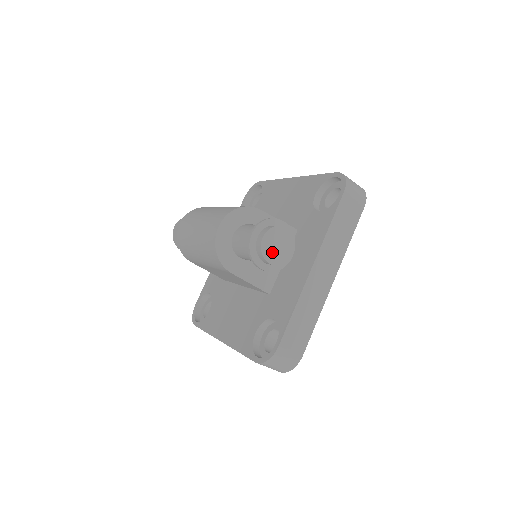
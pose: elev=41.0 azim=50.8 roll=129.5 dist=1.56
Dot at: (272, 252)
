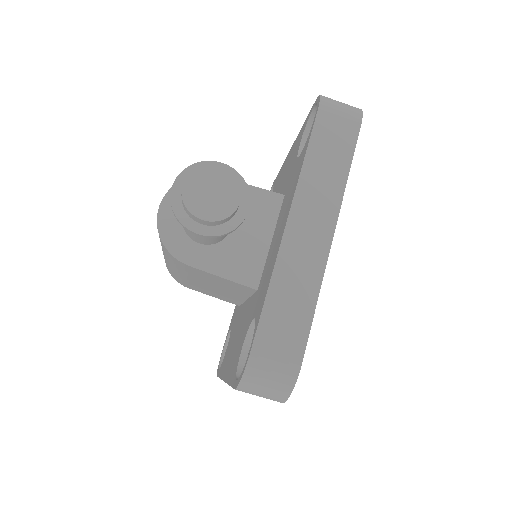
Dot at: (203, 203)
